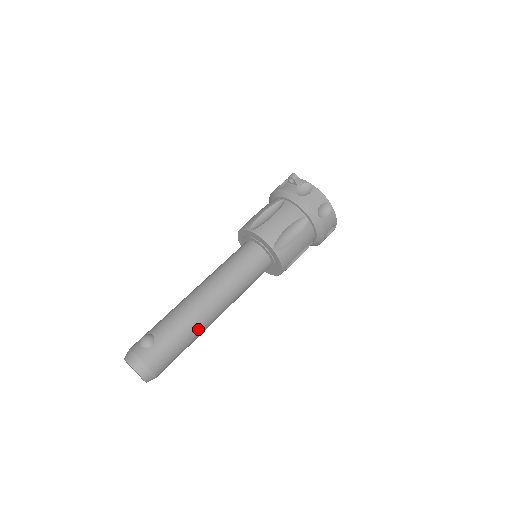
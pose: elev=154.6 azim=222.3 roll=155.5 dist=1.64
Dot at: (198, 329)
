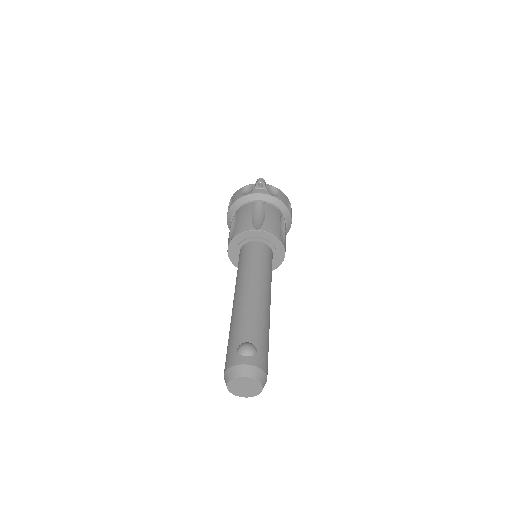
Dot at: (269, 327)
